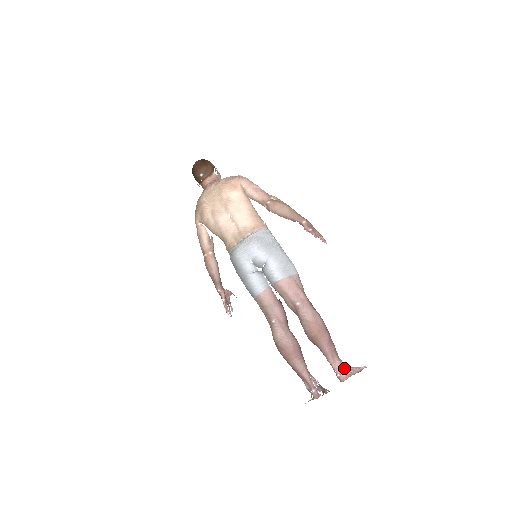
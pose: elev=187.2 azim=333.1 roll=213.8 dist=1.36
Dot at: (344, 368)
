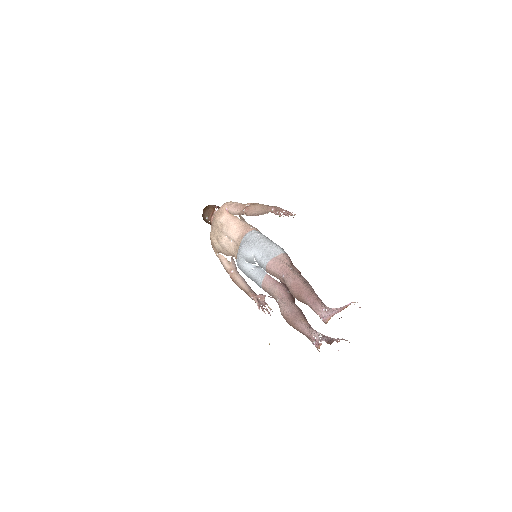
Dot at: (327, 311)
